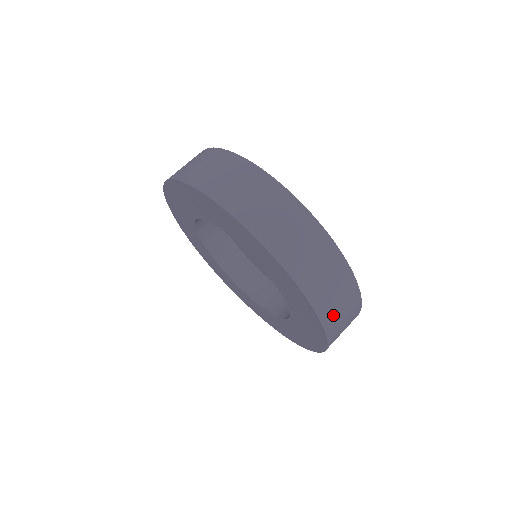
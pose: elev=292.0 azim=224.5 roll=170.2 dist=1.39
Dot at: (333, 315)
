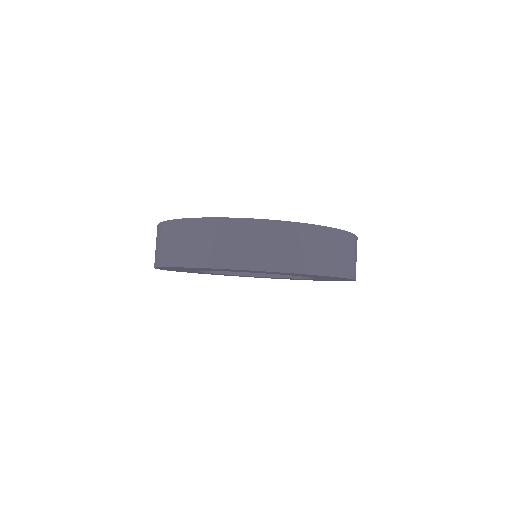
Dot at: occluded
